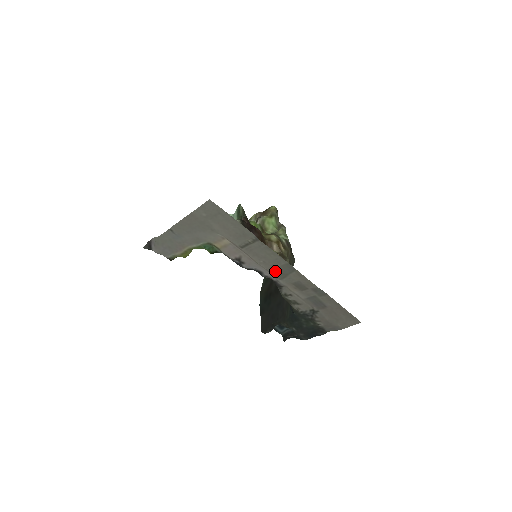
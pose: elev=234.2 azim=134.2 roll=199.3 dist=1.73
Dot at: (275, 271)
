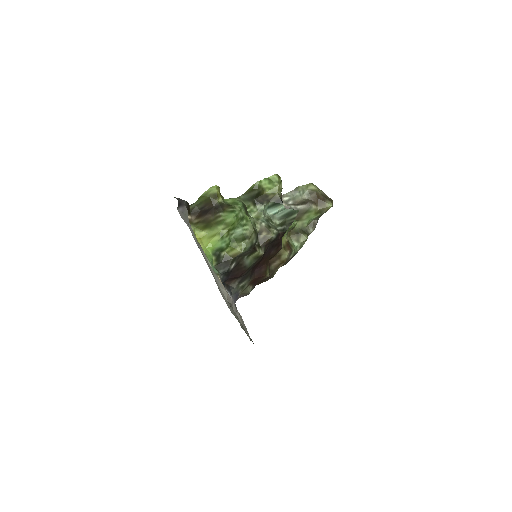
Dot at: occluded
